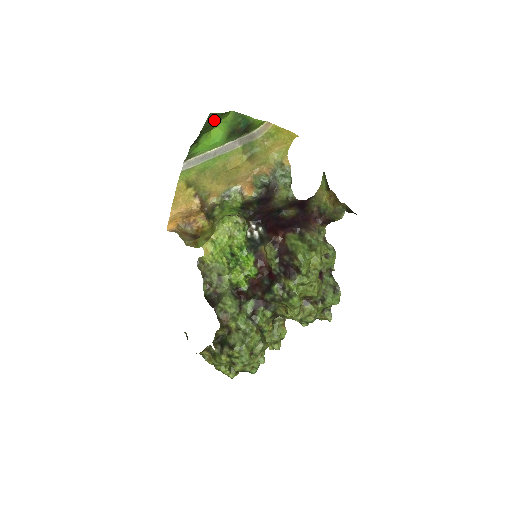
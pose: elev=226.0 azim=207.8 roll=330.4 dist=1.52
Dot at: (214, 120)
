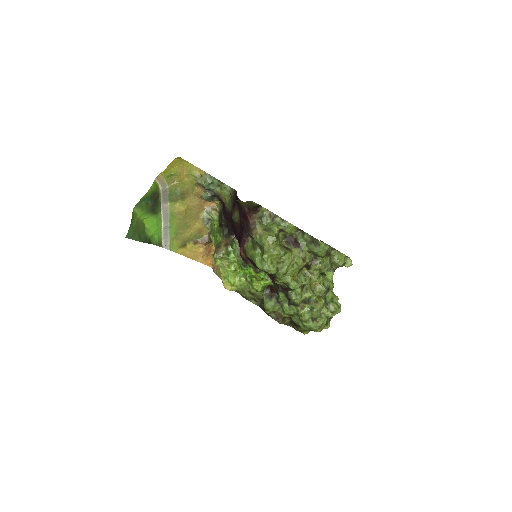
Dot at: (134, 229)
